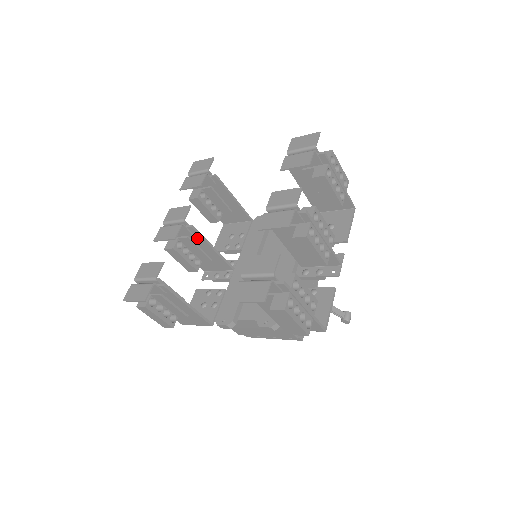
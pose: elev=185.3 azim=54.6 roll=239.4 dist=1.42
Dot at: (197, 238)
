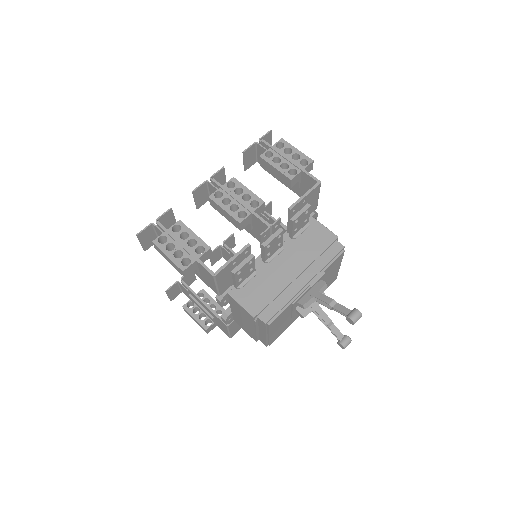
Dot at: occluded
